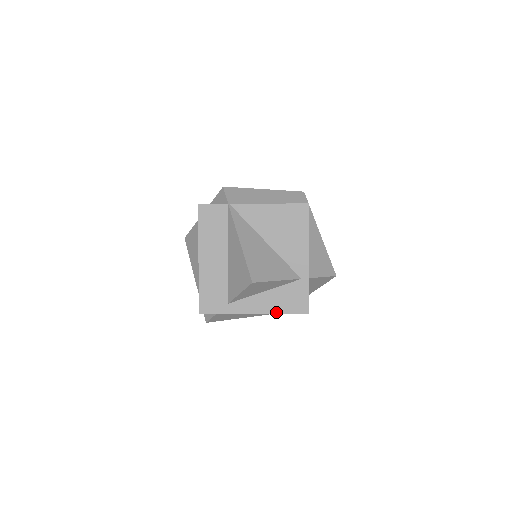
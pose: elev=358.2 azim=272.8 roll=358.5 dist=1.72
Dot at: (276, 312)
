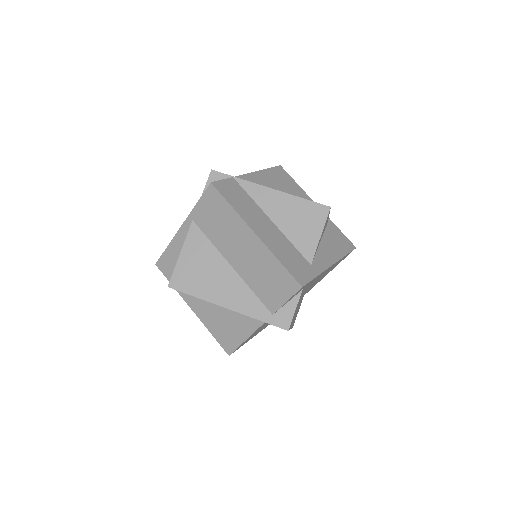
Dot at: (341, 256)
